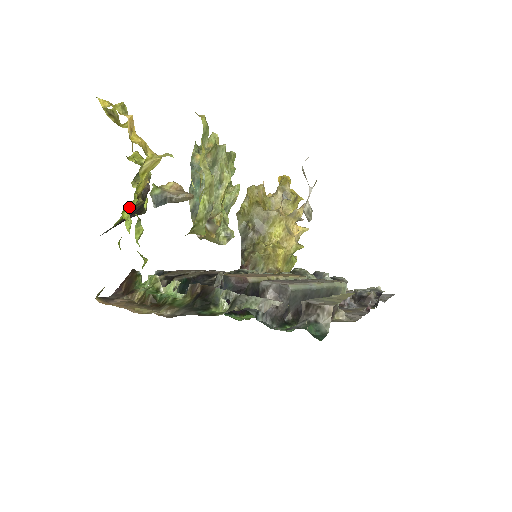
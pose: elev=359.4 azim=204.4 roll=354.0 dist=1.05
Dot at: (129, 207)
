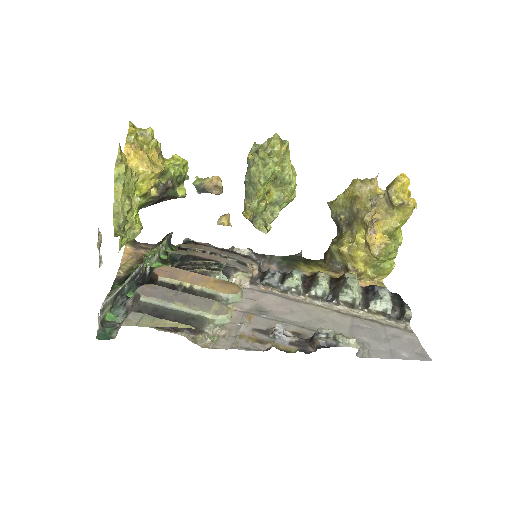
Dot at: occluded
